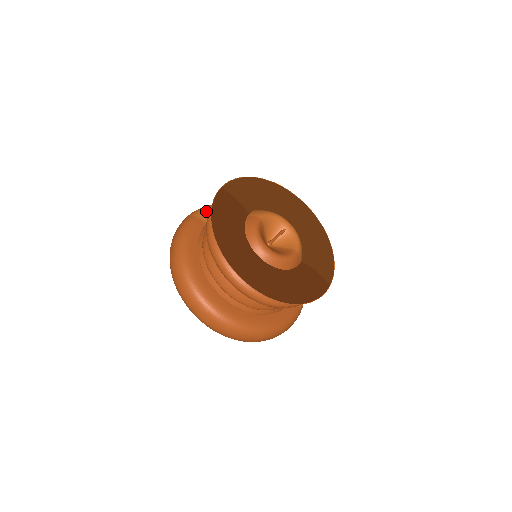
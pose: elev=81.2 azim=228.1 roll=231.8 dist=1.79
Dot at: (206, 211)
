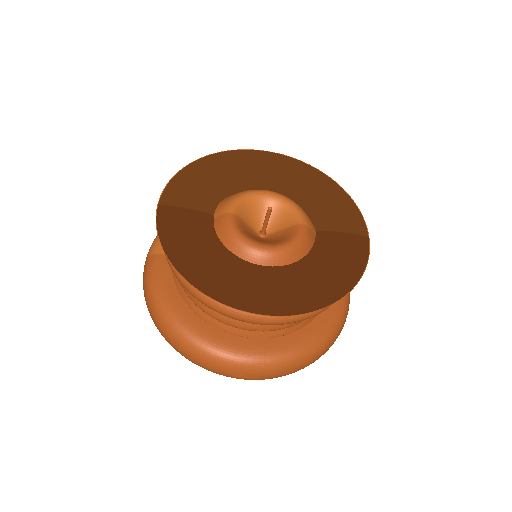
Dot at: occluded
